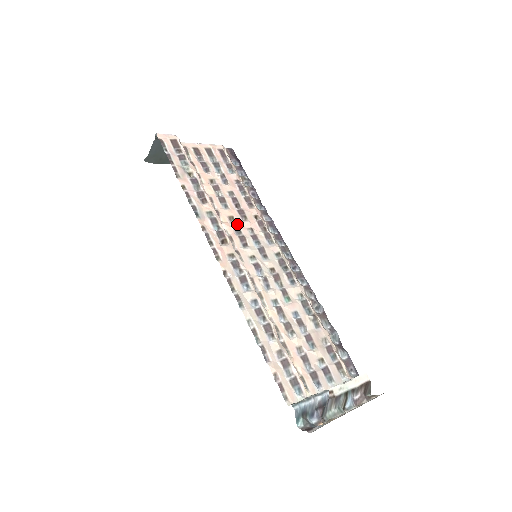
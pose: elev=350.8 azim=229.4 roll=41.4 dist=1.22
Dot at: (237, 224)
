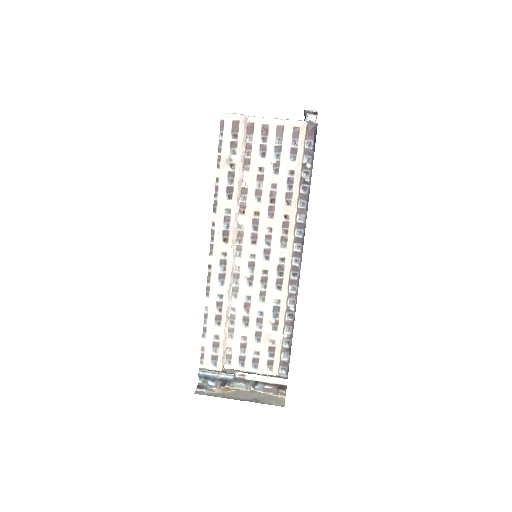
Dot at: (258, 221)
